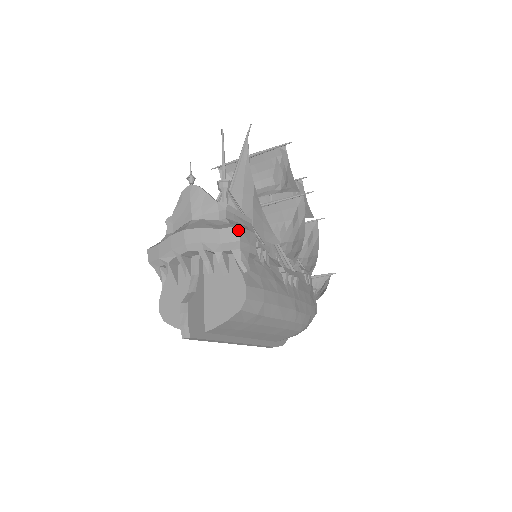
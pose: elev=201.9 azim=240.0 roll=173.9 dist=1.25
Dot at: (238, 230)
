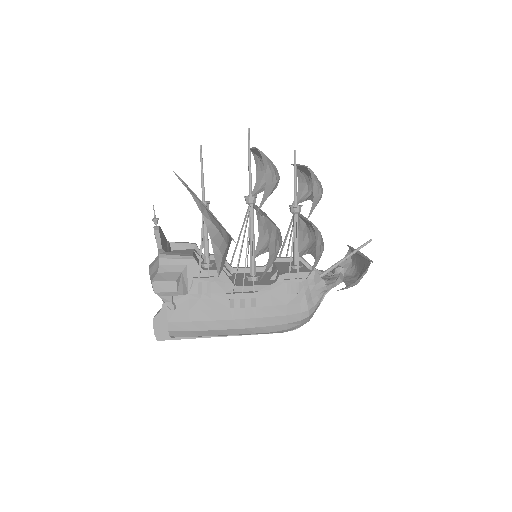
Dot at: (152, 284)
